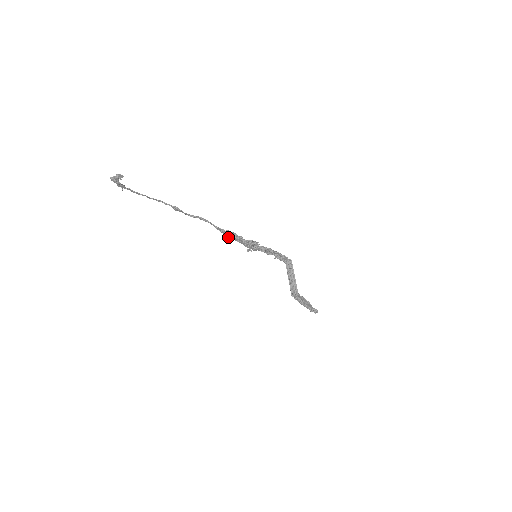
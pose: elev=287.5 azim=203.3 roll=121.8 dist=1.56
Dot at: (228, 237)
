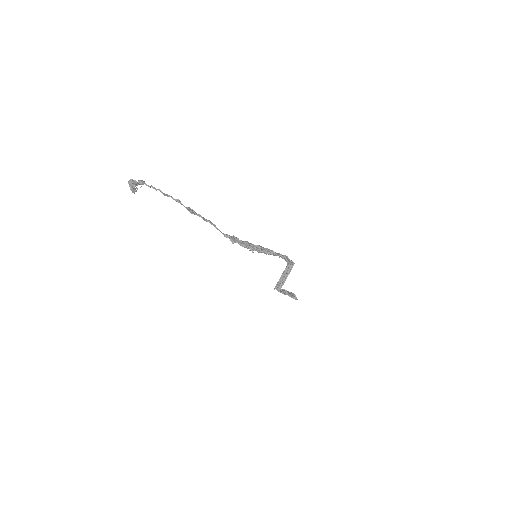
Dot at: occluded
